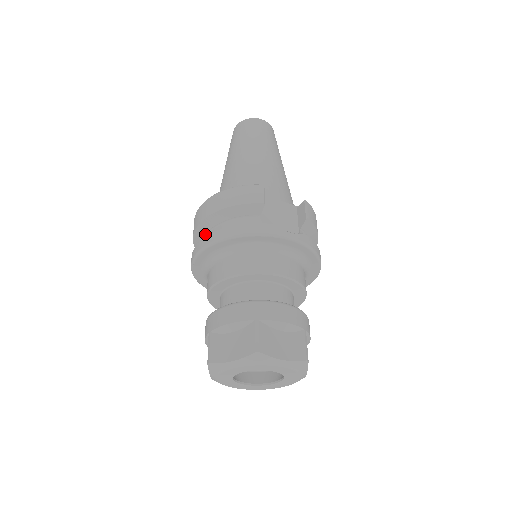
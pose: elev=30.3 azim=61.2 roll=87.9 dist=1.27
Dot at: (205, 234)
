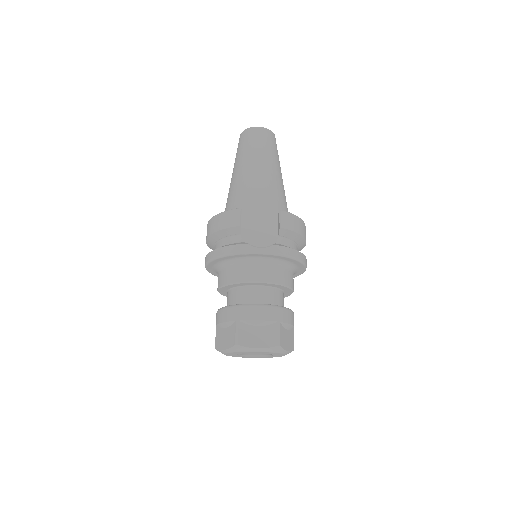
Dot at: (213, 247)
